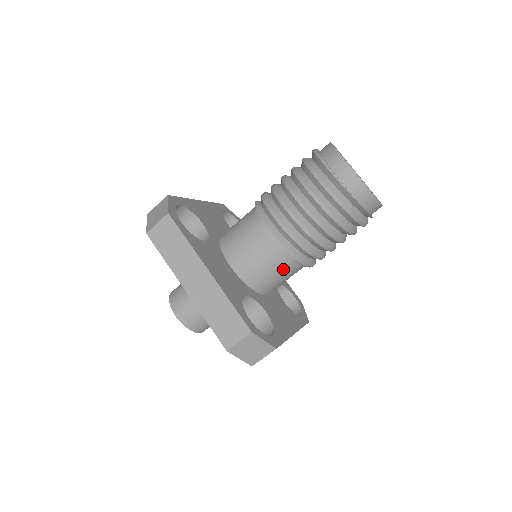
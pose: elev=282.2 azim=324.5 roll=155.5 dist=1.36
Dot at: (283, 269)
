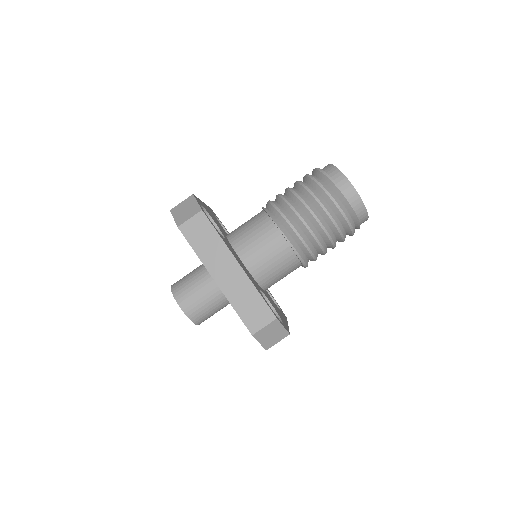
Dot at: (287, 267)
